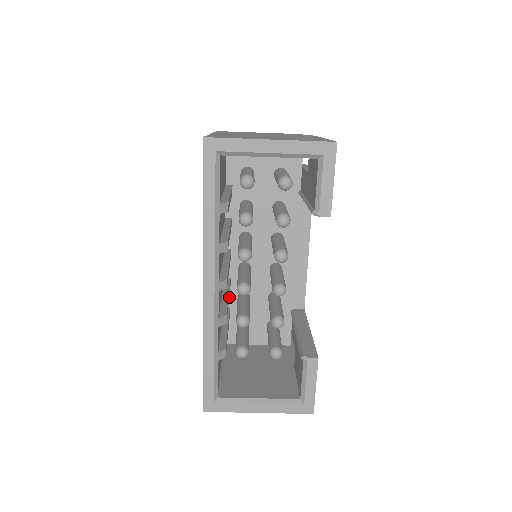
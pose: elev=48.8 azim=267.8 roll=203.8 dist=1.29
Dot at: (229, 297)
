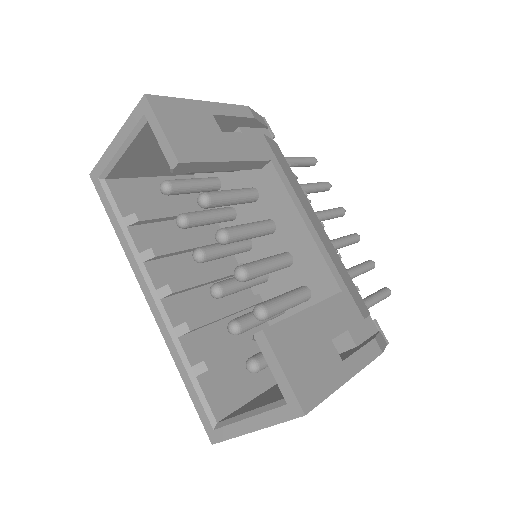
Dot at: occluded
